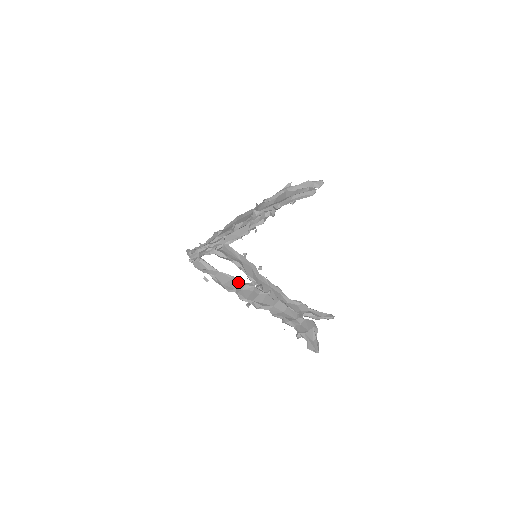
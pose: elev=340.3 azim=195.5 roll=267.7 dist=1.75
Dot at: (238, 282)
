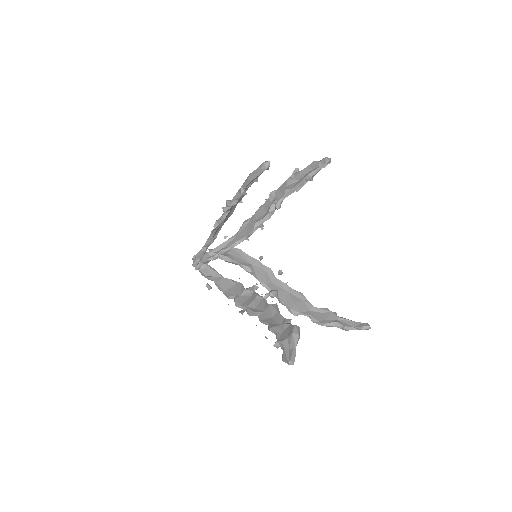
Dot at: (239, 287)
